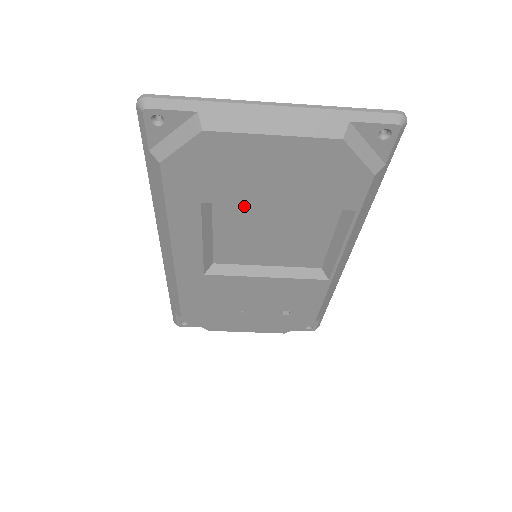
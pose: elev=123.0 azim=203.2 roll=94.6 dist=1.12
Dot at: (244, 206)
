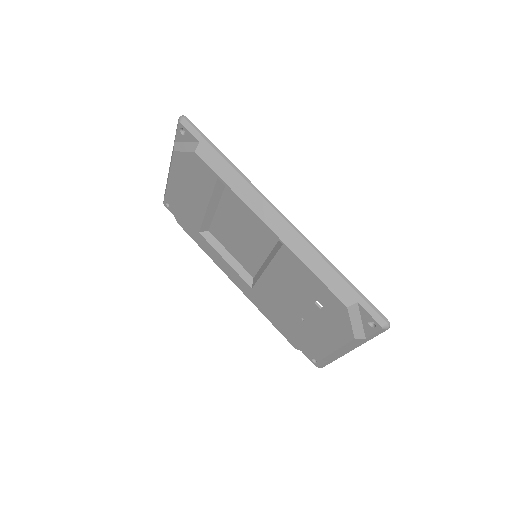
Dot at: (214, 222)
